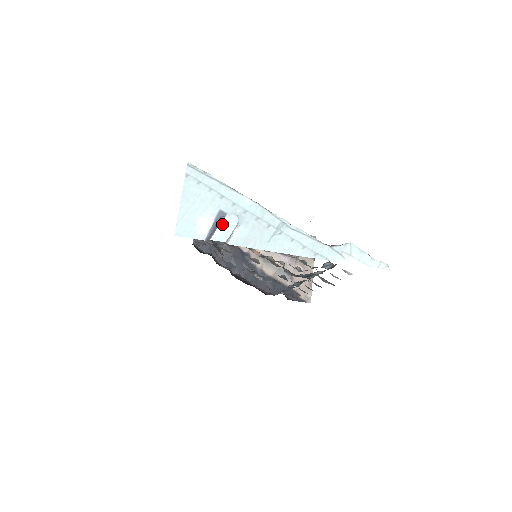
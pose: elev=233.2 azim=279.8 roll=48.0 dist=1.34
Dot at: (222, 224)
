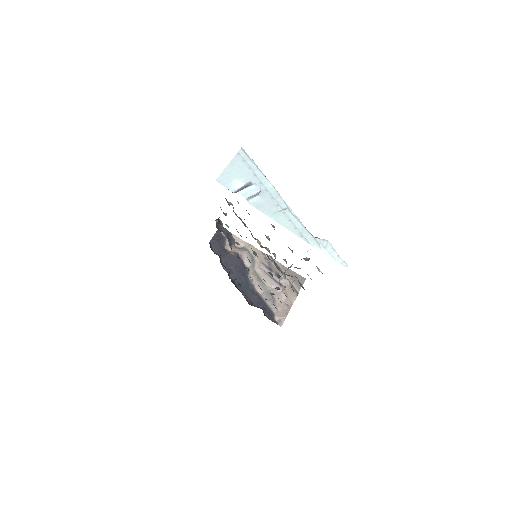
Dot at: (249, 187)
